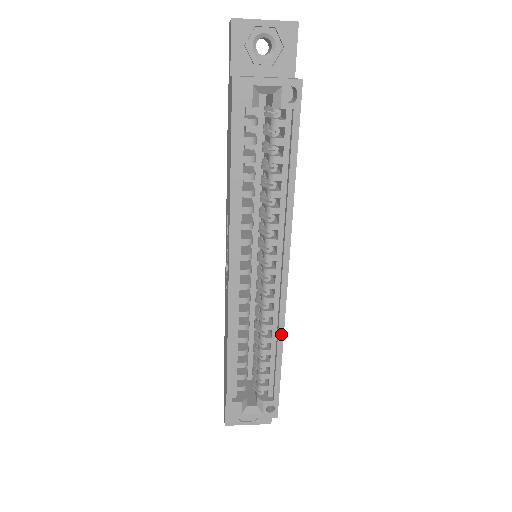
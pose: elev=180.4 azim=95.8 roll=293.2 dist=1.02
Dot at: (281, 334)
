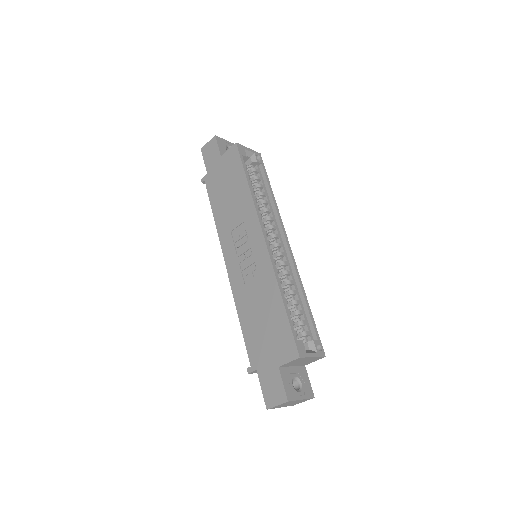
Dot at: (301, 284)
